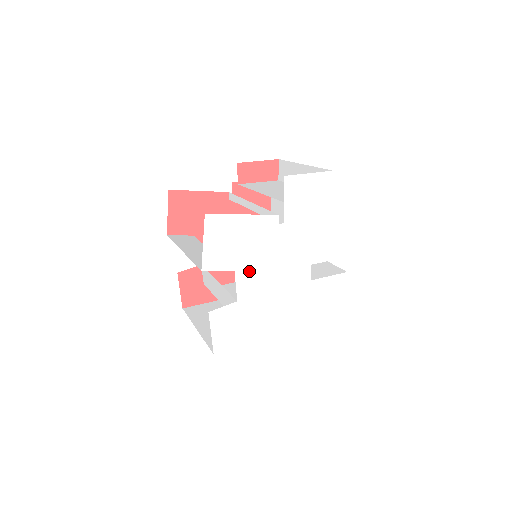
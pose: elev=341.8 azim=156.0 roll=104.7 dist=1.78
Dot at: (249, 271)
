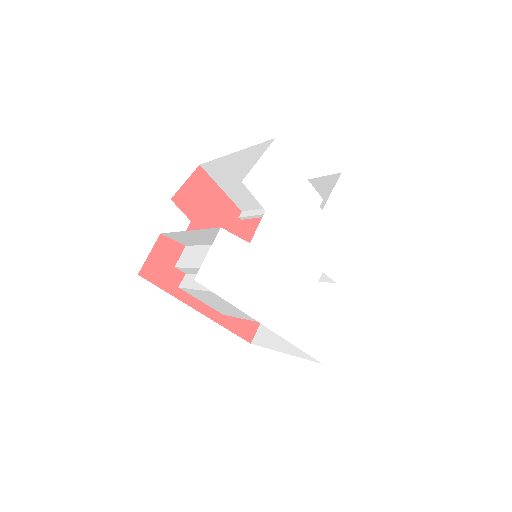
Dot at: (276, 224)
